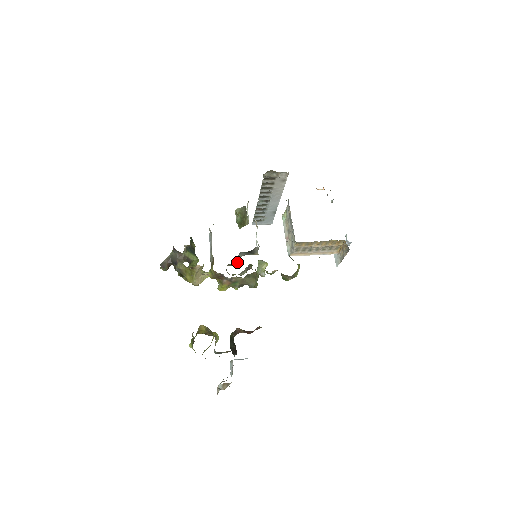
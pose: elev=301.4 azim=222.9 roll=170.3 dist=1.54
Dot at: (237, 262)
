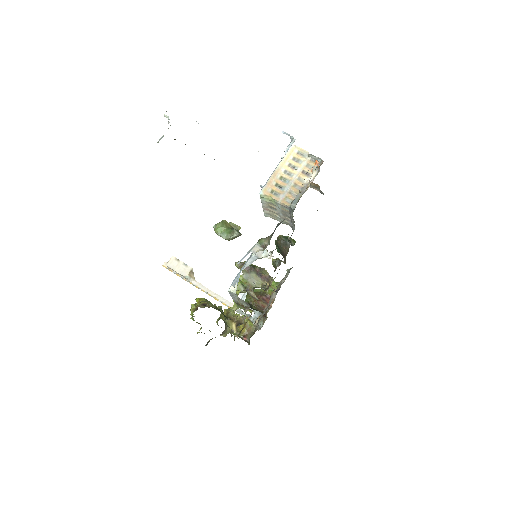
Dot at: occluded
